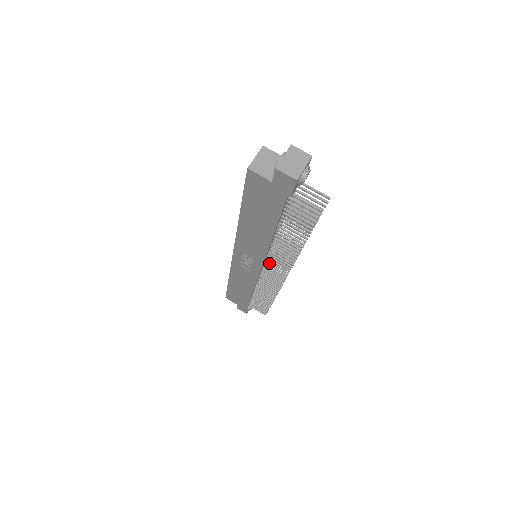
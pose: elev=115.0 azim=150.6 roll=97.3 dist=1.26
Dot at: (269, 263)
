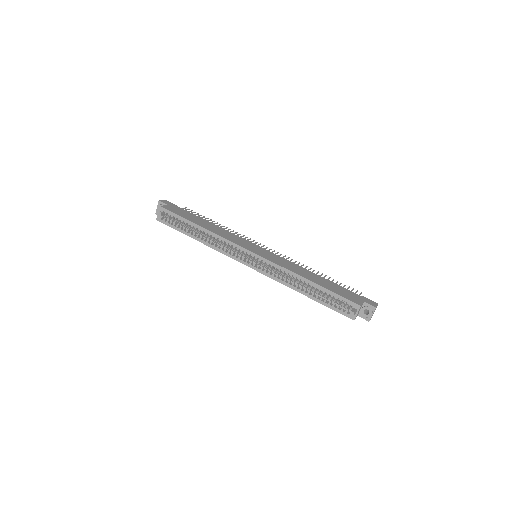
Dot at: occluded
